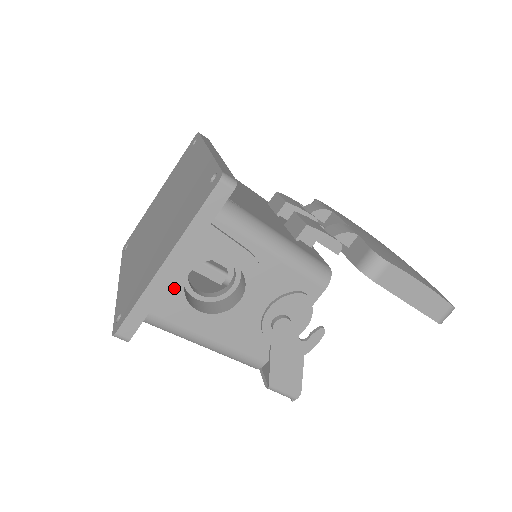
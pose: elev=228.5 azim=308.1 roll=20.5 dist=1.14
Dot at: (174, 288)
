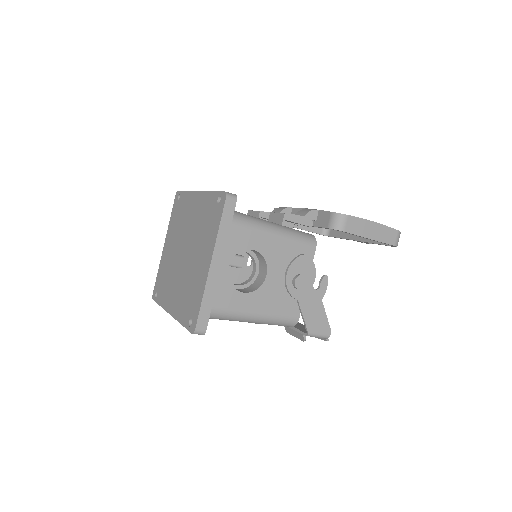
Dot at: (222, 281)
